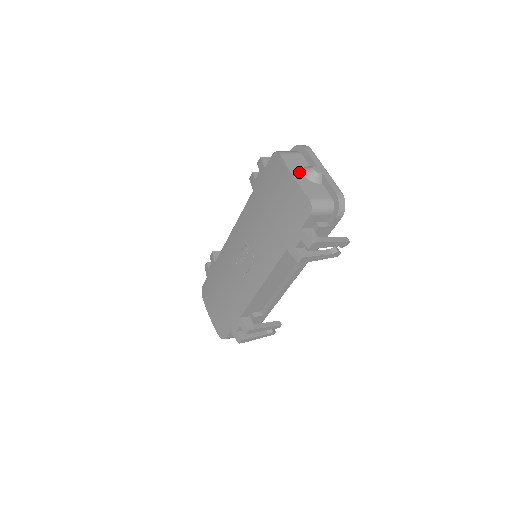
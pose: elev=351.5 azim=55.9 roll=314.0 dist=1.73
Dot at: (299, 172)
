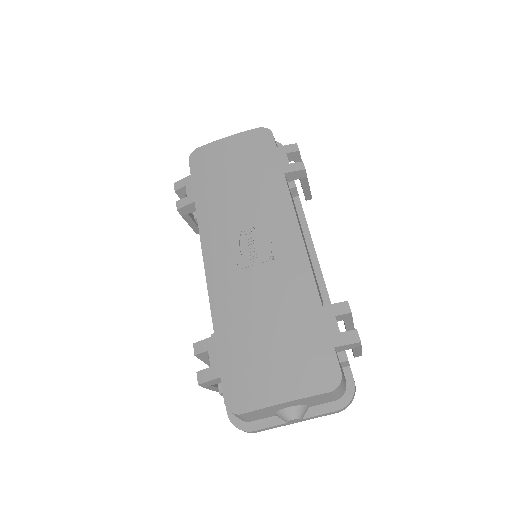
Dot at: occluded
